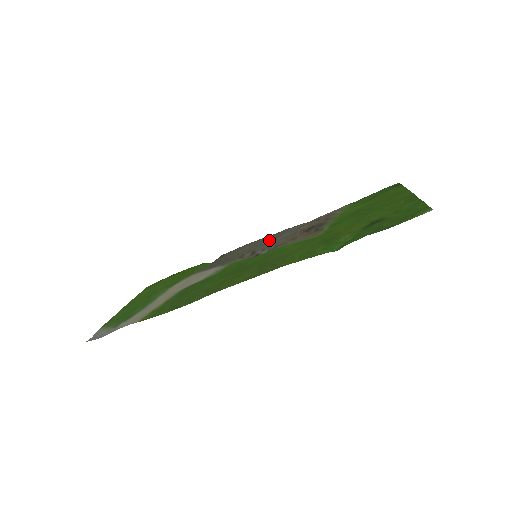
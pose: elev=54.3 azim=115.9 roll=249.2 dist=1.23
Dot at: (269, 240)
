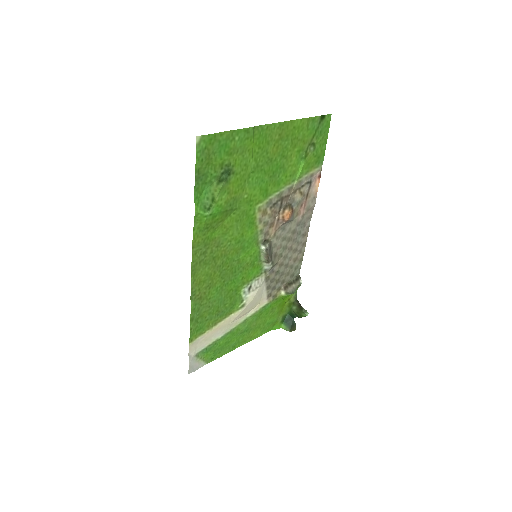
Dot at: (291, 239)
